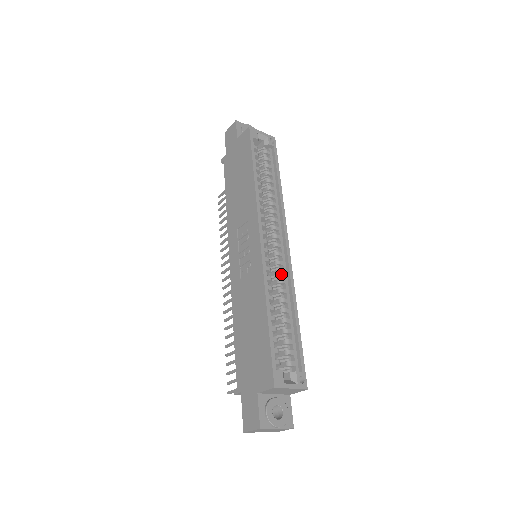
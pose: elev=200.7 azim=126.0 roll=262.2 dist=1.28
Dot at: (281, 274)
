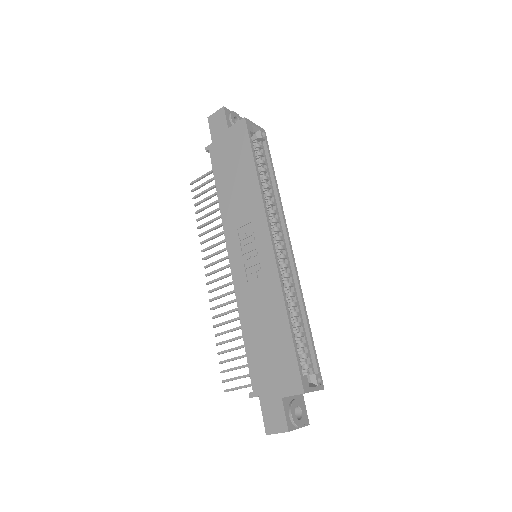
Dot at: (288, 277)
